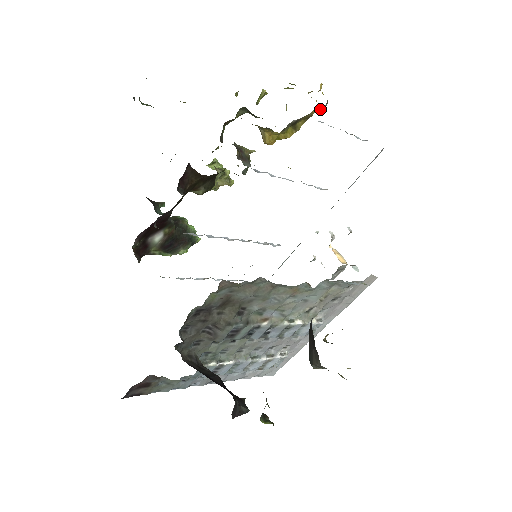
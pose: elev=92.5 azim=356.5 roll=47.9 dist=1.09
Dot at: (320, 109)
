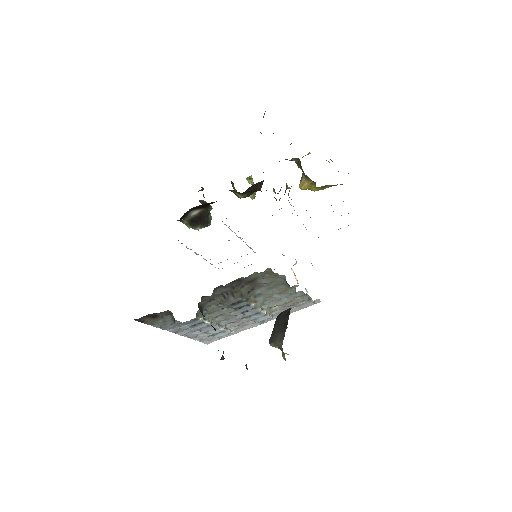
Dot at: occluded
